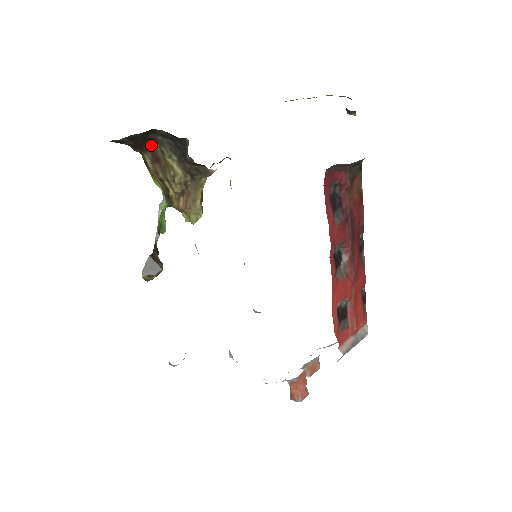
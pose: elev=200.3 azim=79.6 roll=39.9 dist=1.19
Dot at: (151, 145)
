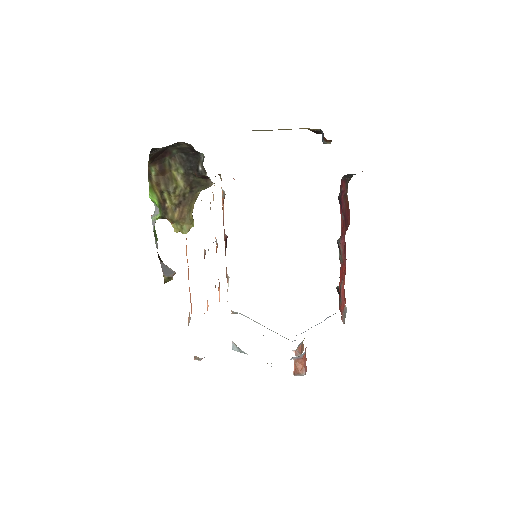
Dot at: (162, 158)
